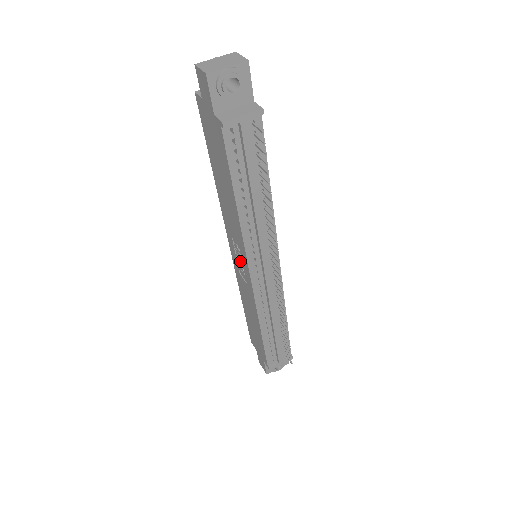
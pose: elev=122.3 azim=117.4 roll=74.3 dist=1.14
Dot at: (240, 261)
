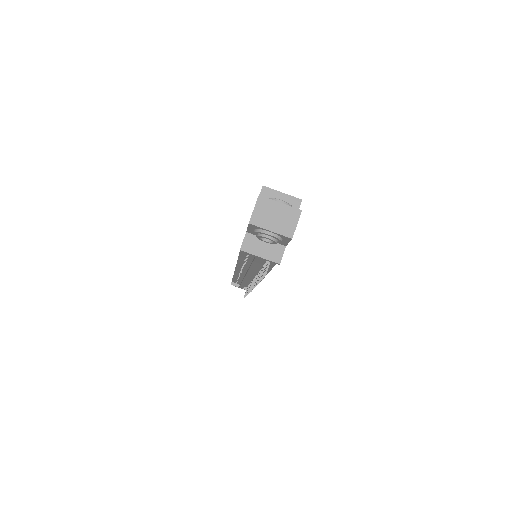
Dot at: occluded
